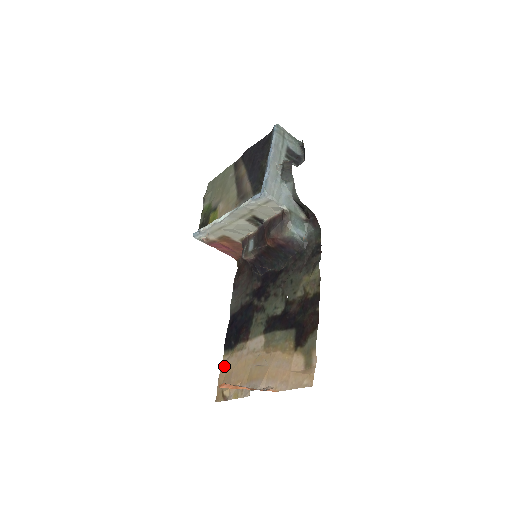
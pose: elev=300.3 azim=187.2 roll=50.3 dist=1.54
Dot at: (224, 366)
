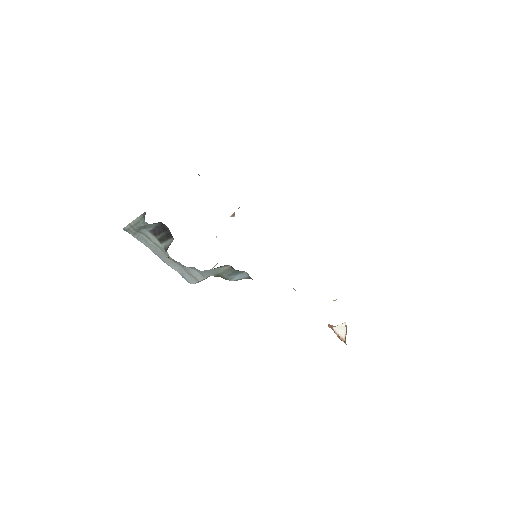
Dot at: occluded
